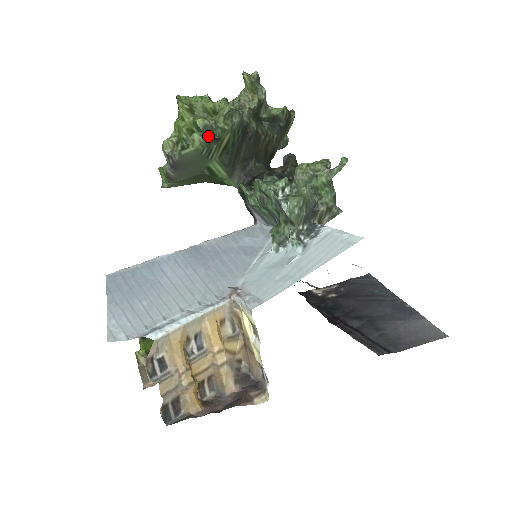
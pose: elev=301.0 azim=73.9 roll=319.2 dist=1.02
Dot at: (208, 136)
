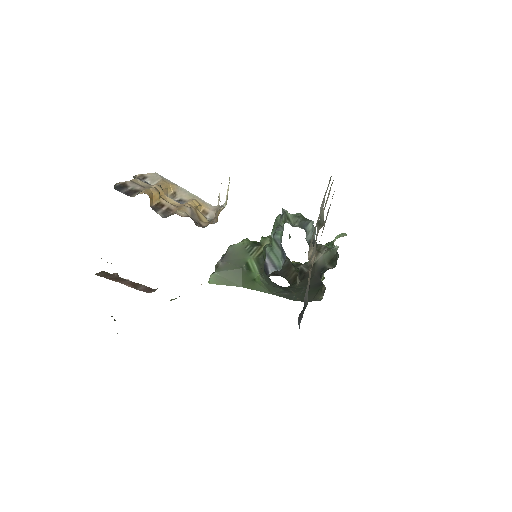
Dot at: (254, 244)
